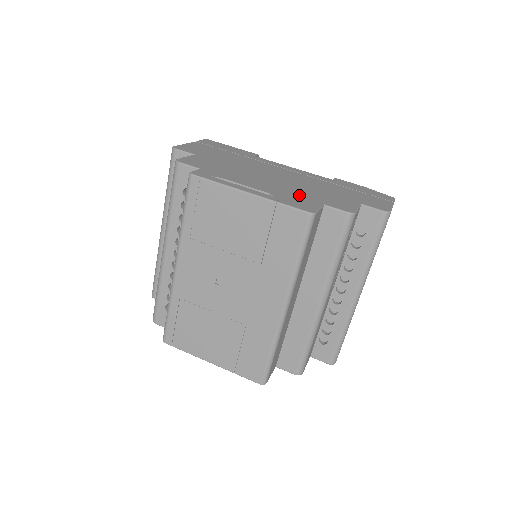
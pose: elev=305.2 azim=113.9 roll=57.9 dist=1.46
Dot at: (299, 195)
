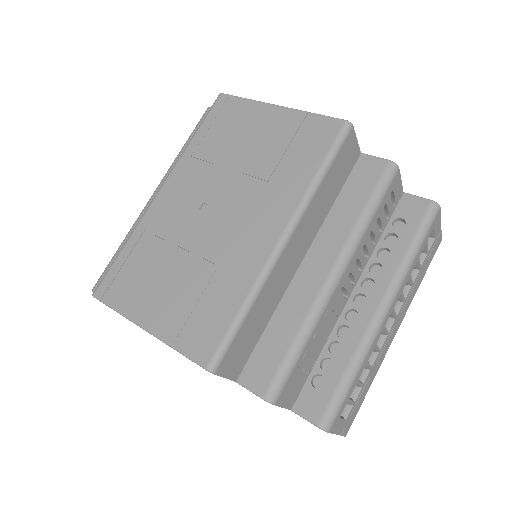
Dot at: occluded
